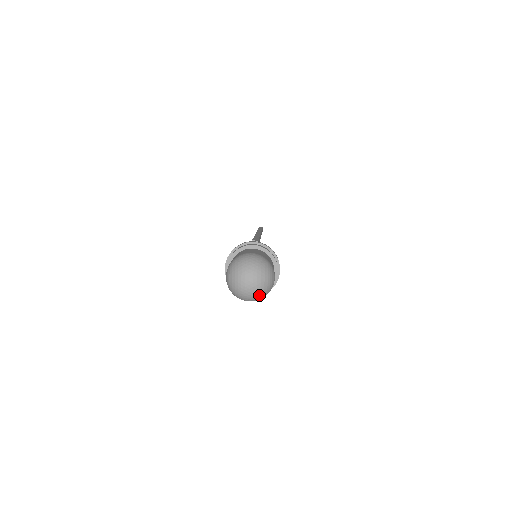
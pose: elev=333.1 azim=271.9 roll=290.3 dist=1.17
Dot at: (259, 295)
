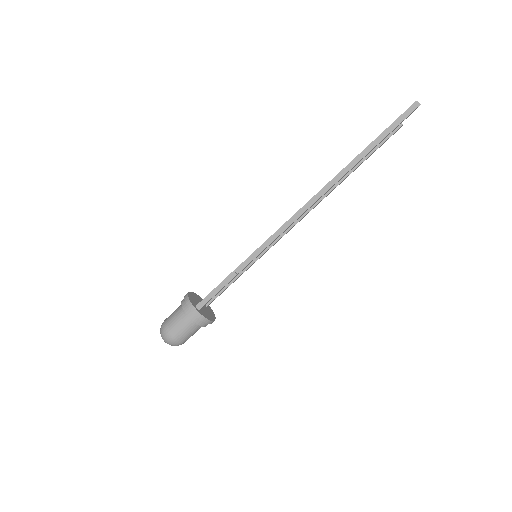
Dot at: occluded
